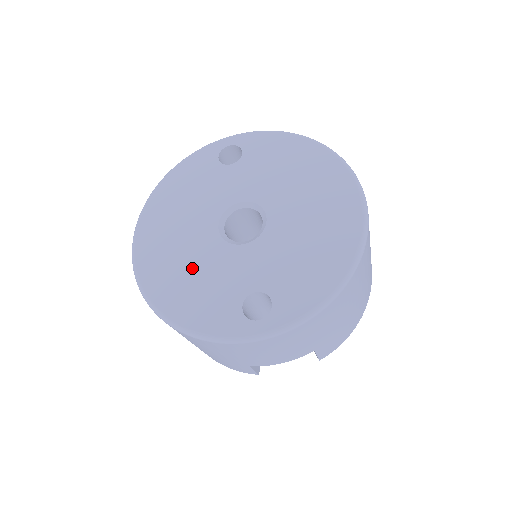
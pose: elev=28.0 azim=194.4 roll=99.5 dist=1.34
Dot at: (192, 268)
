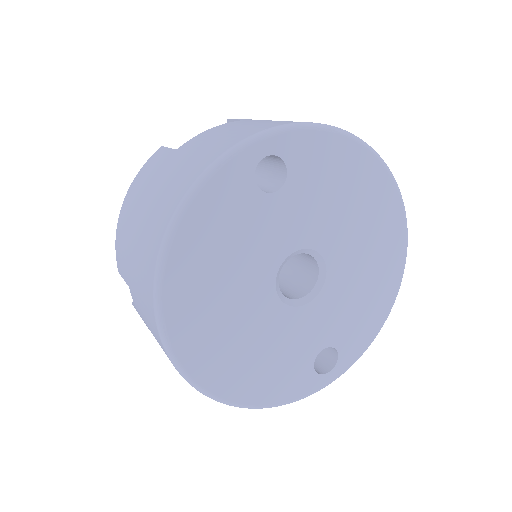
Dot at: (257, 347)
